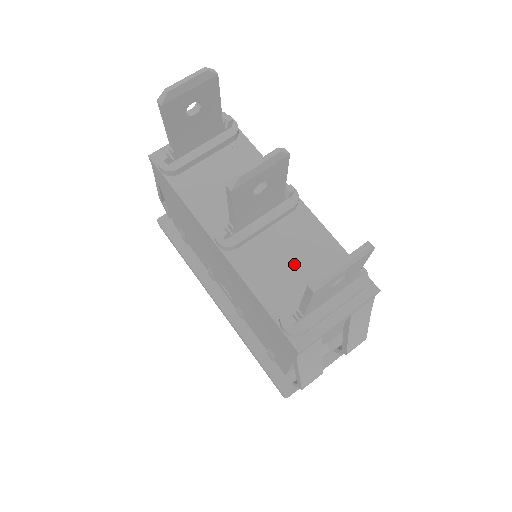
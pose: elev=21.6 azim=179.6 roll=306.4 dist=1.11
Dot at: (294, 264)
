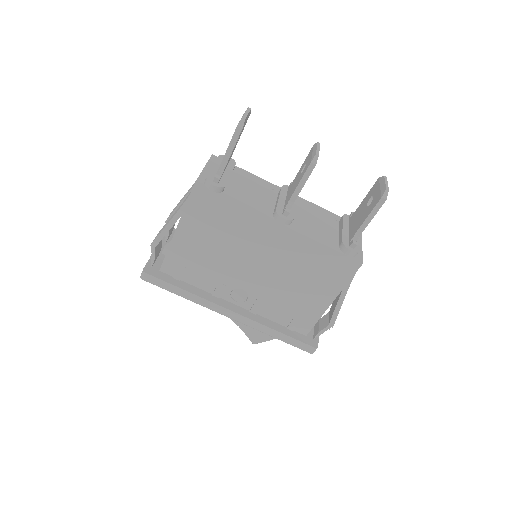
Dot at: (321, 224)
